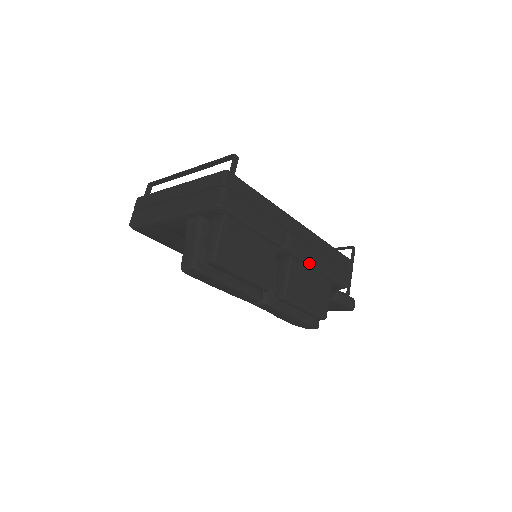
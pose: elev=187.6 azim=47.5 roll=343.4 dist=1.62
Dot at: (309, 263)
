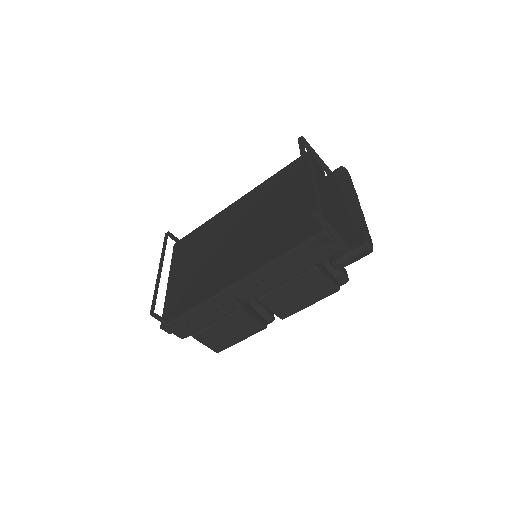
Dot at: (277, 287)
